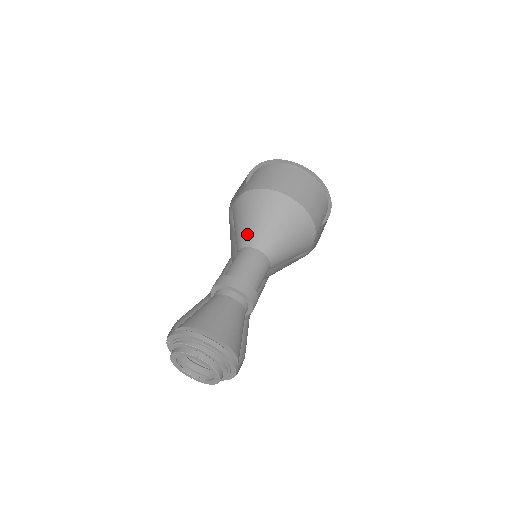
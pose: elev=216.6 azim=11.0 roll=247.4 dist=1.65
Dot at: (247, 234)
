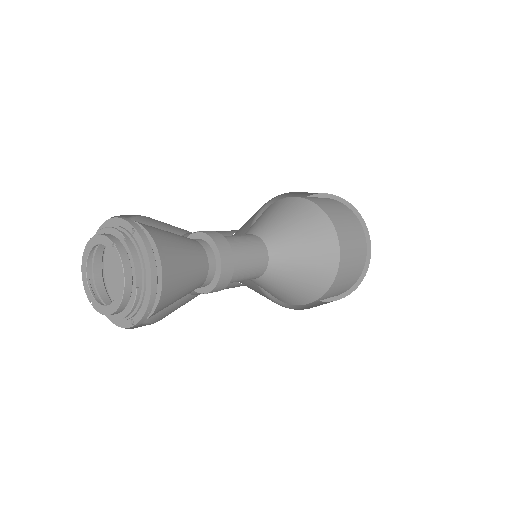
Dot at: (259, 225)
